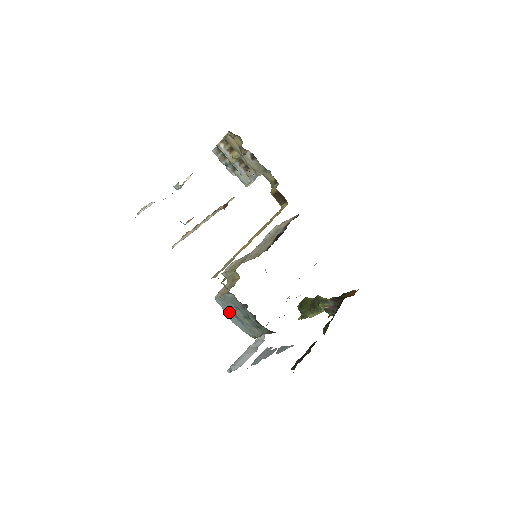
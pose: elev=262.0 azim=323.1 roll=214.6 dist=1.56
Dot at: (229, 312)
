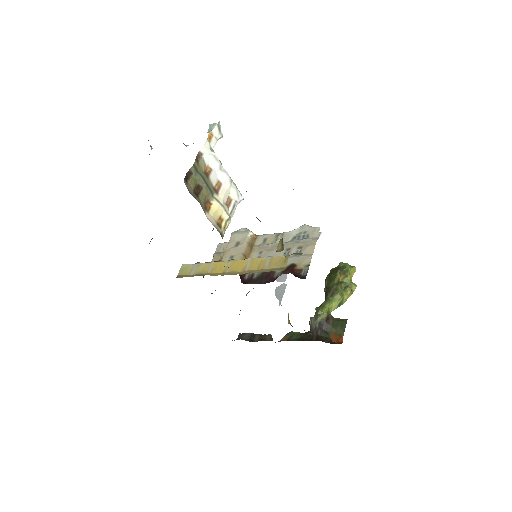
Dot at: occluded
